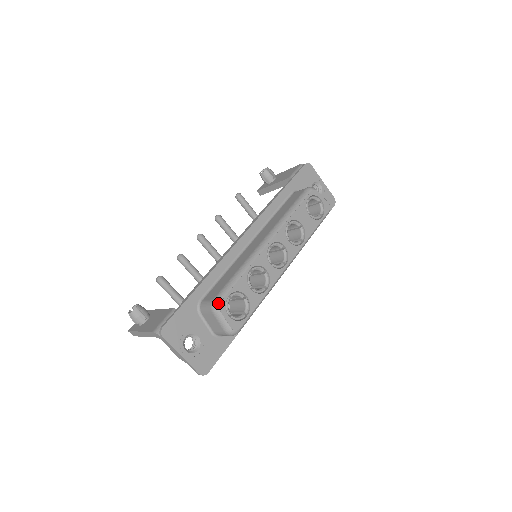
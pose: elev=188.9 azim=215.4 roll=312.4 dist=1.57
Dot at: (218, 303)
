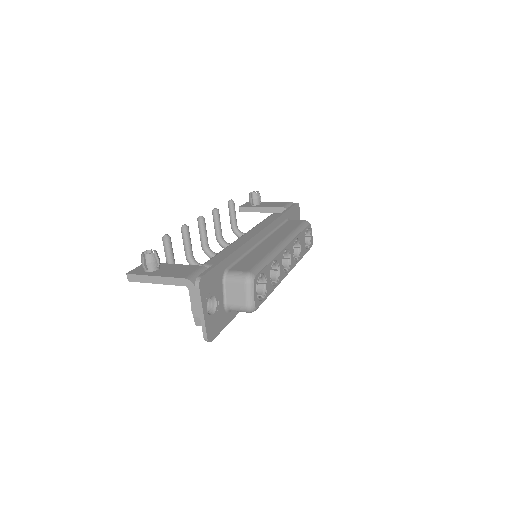
Dot at: (254, 276)
